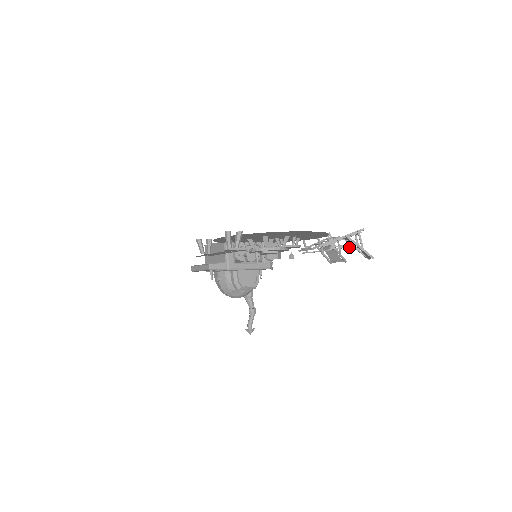
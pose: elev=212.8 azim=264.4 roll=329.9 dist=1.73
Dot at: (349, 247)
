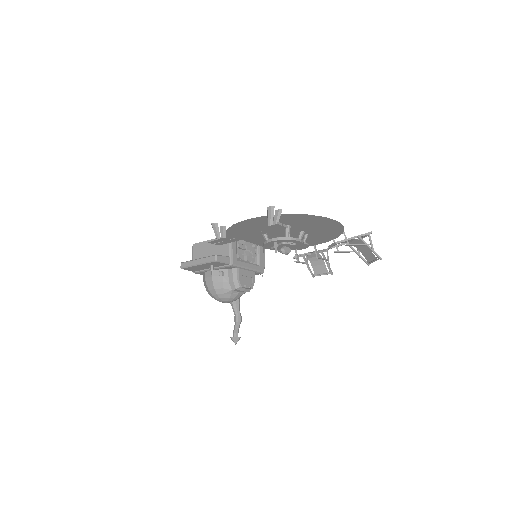
Dot at: occluded
